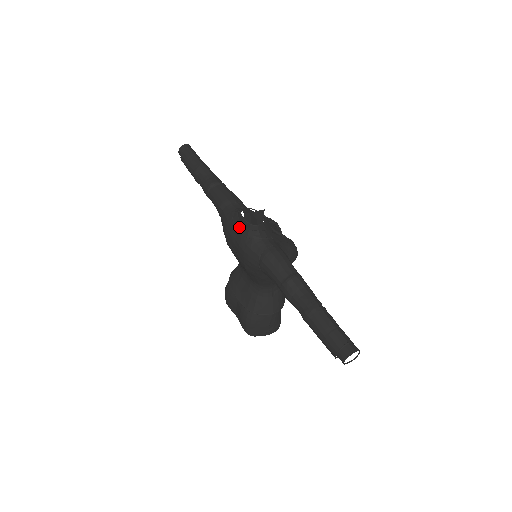
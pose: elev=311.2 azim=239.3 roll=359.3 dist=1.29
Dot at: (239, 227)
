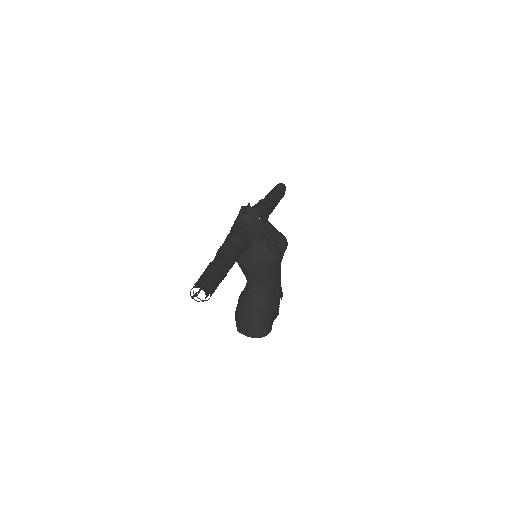
Dot at: occluded
